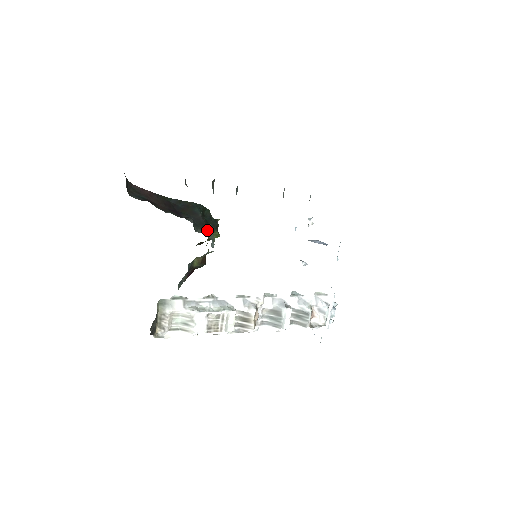
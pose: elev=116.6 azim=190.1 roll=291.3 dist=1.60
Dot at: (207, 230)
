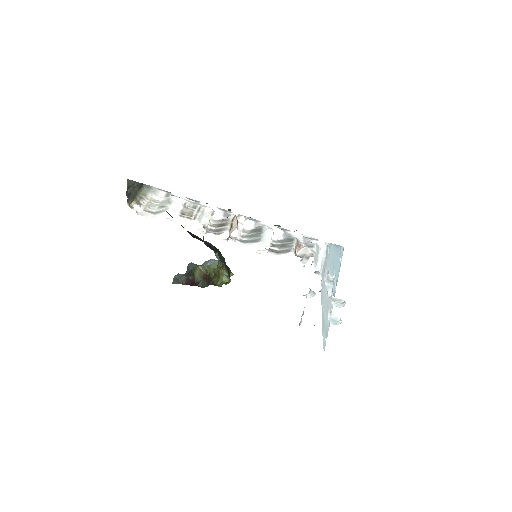
Dot at: occluded
